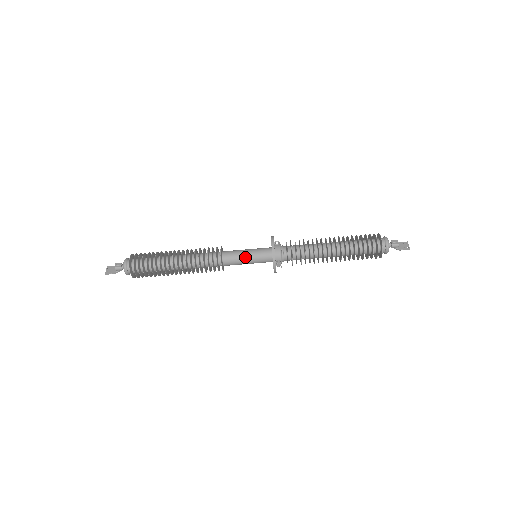
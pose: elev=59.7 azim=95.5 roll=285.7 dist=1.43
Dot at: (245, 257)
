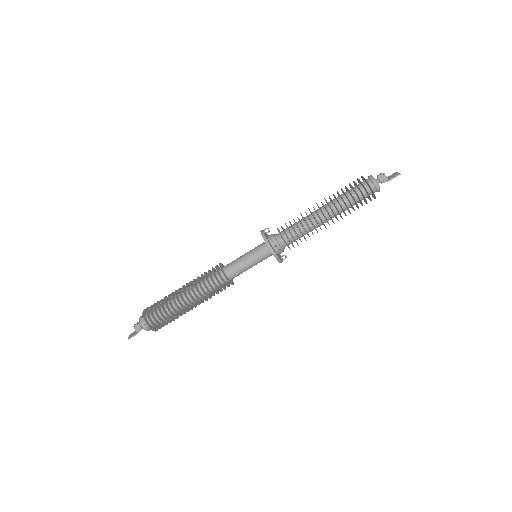
Dot at: (244, 259)
